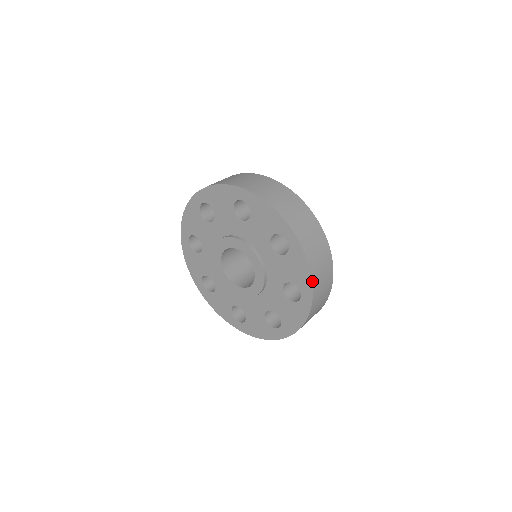
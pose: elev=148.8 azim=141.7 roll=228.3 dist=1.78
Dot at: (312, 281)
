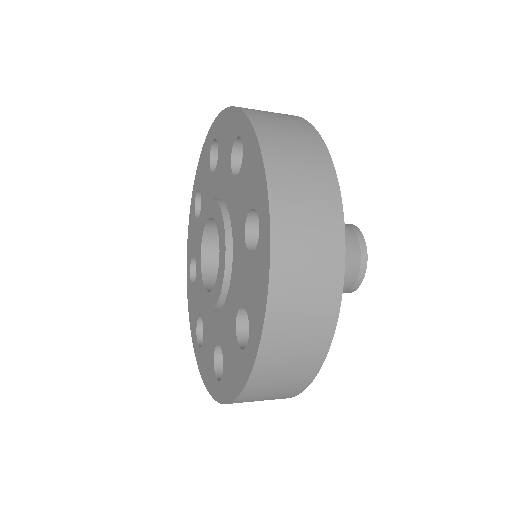
Dot at: (234, 107)
